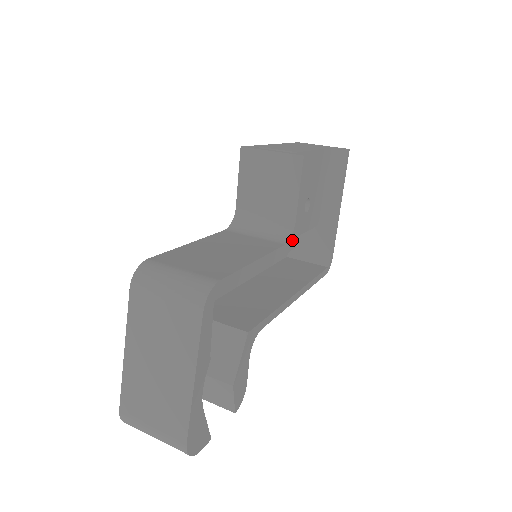
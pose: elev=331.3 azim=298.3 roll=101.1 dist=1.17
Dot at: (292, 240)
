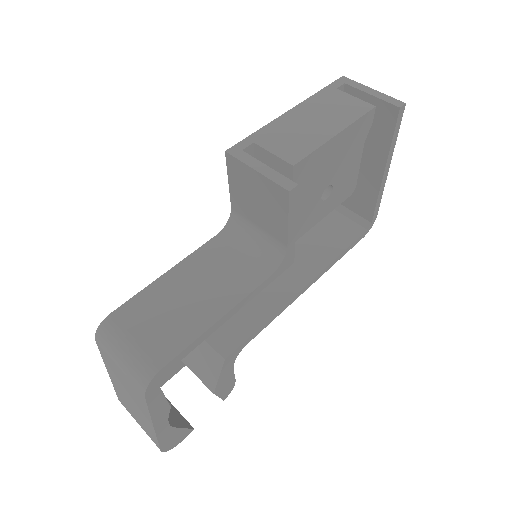
Dot at: (285, 263)
